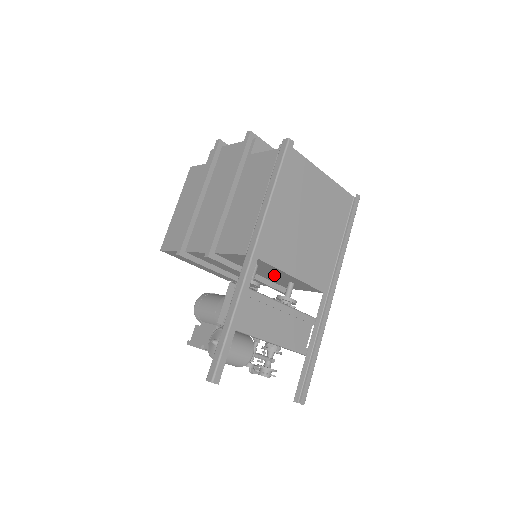
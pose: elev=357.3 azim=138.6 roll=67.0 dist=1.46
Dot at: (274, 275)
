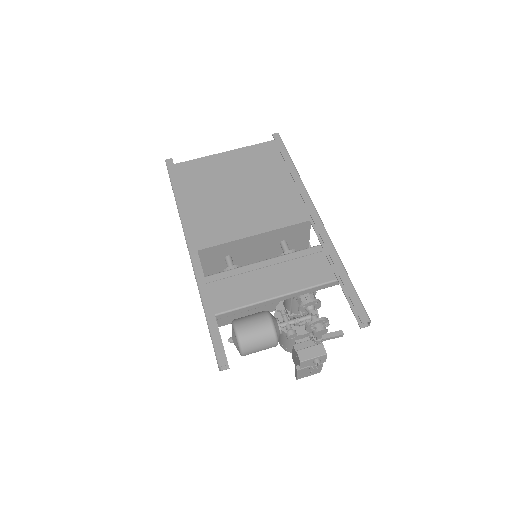
Dot at: (260, 251)
